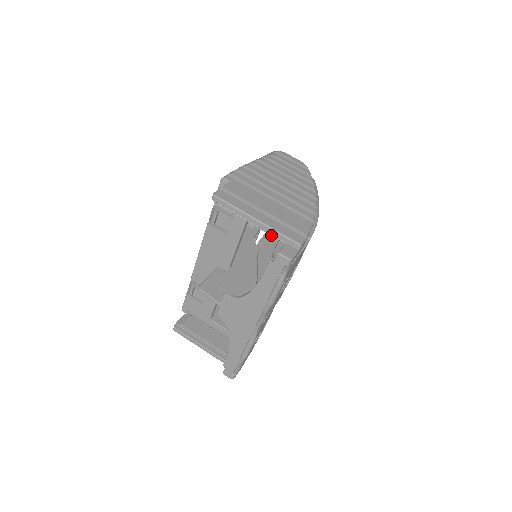
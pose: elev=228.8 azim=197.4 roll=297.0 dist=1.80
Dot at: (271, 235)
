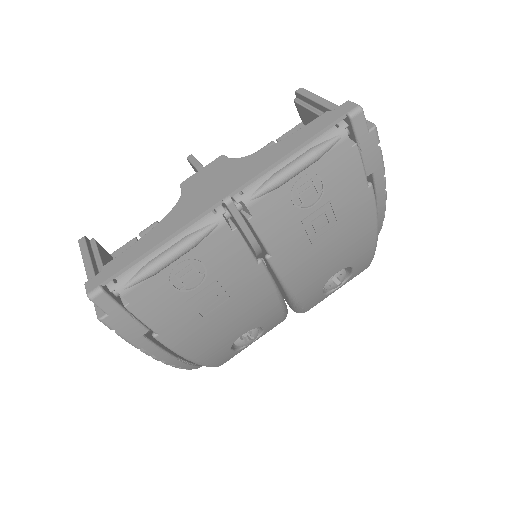
Dot at: occluded
